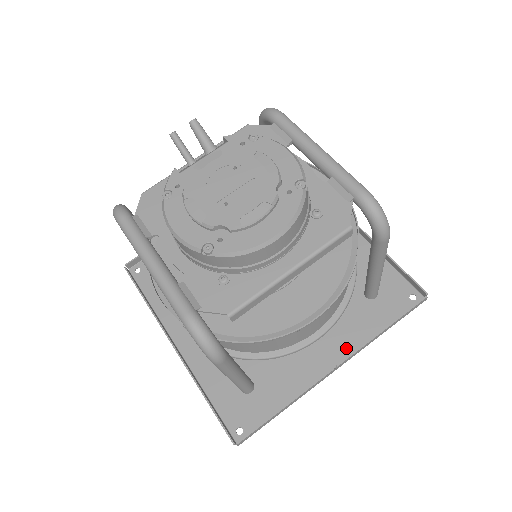
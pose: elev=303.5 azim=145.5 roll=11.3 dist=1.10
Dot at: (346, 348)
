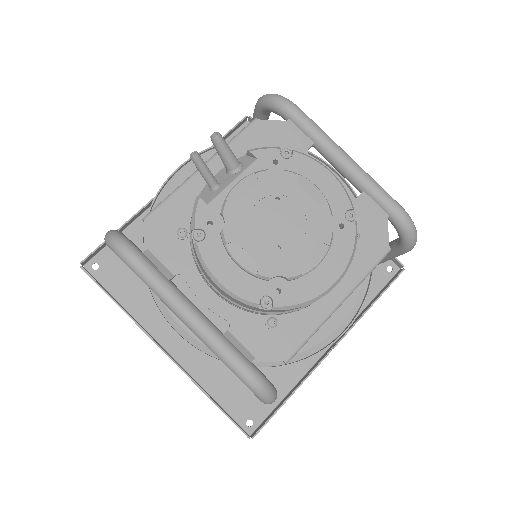
Dot at: occluded
